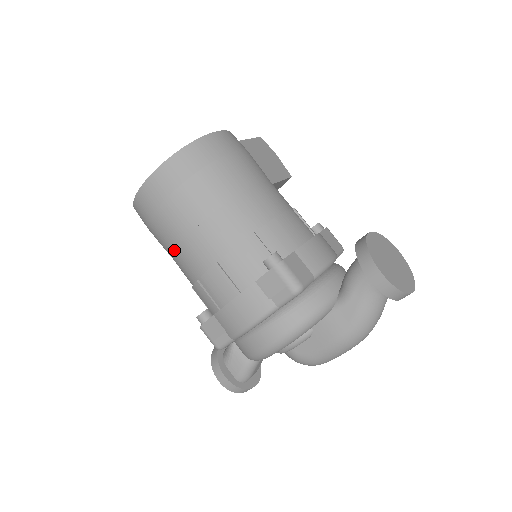
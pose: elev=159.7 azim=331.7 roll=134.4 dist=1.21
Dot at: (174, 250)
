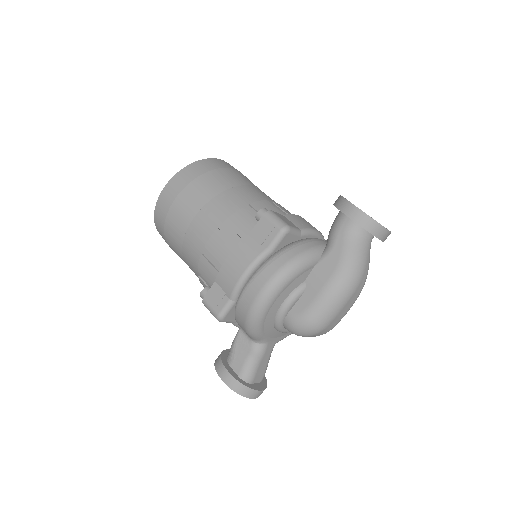
Dot at: (184, 236)
